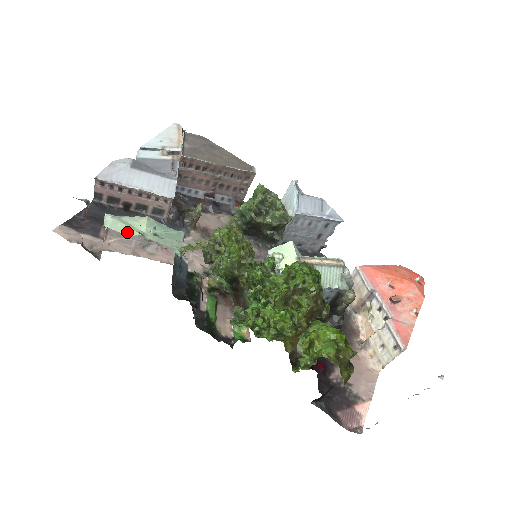
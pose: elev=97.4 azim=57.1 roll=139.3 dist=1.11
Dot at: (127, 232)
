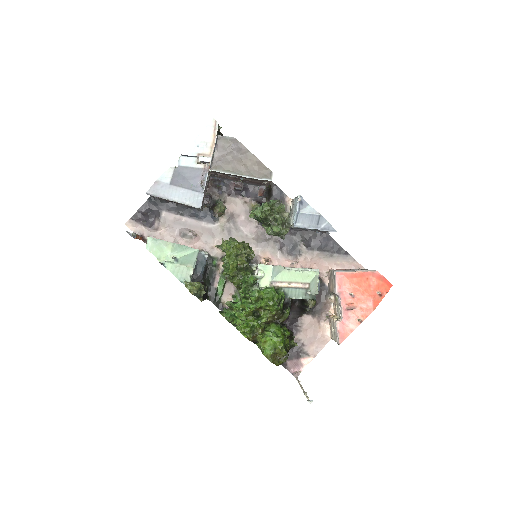
Dot at: (158, 257)
